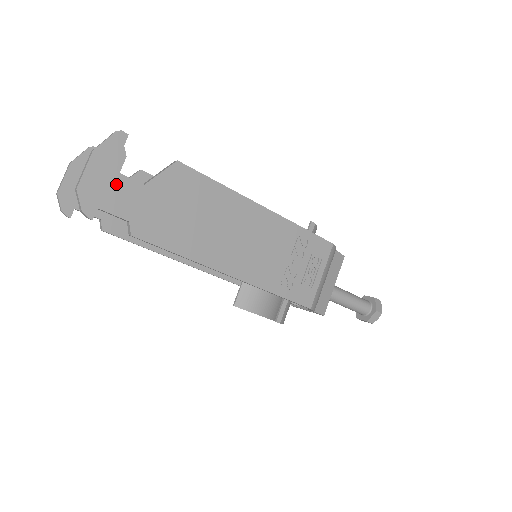
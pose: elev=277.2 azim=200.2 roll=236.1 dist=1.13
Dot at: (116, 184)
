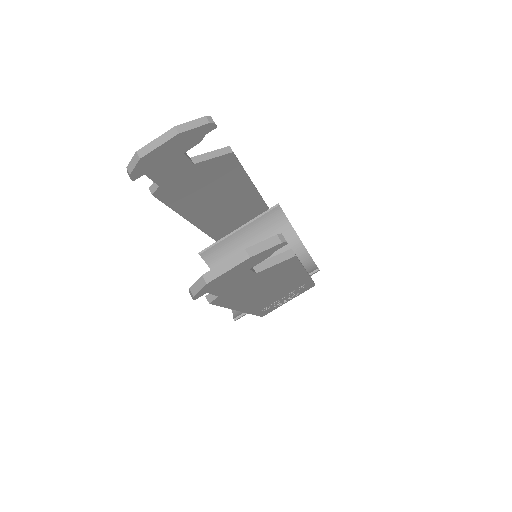
Dot at: (238, 276)
